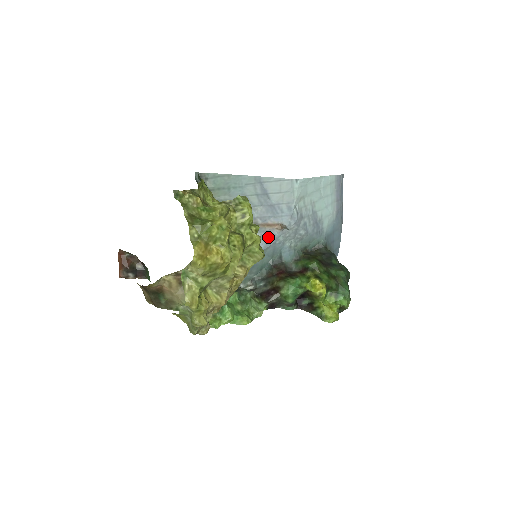
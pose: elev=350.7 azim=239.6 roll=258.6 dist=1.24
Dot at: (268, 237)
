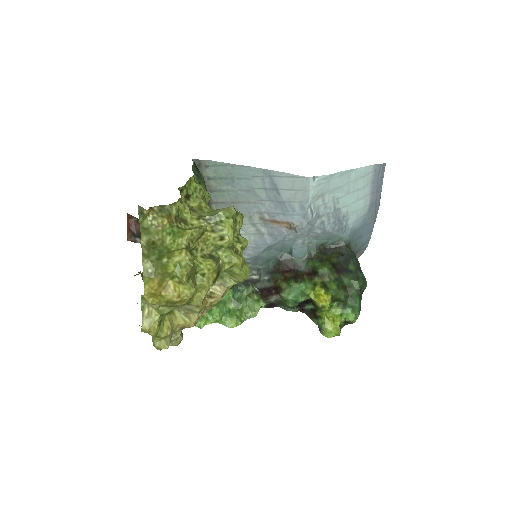
Dot at: (276, 234)
